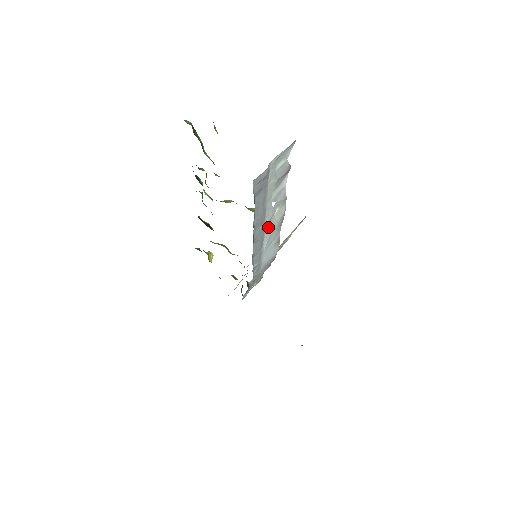
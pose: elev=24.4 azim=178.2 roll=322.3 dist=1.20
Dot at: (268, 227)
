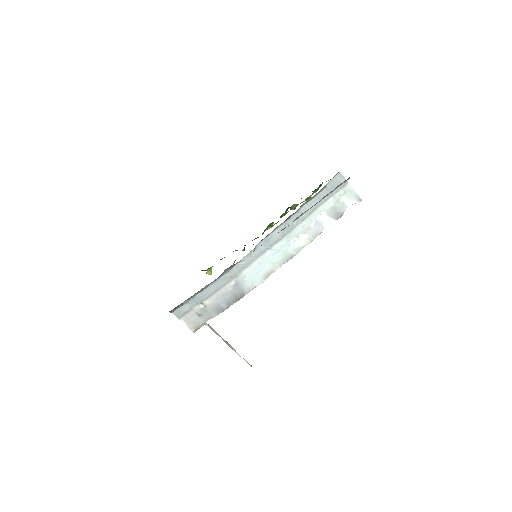
Dot at: (289, 240)
